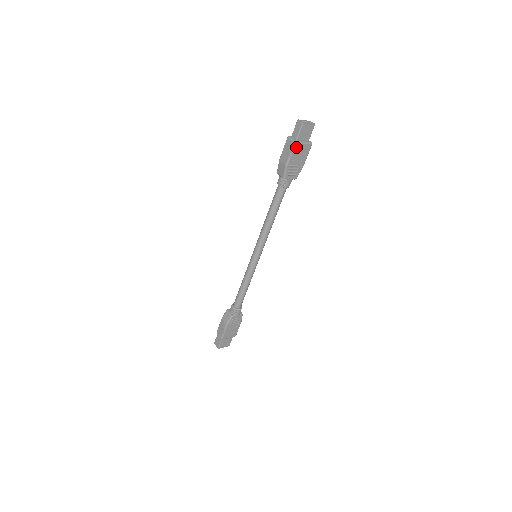
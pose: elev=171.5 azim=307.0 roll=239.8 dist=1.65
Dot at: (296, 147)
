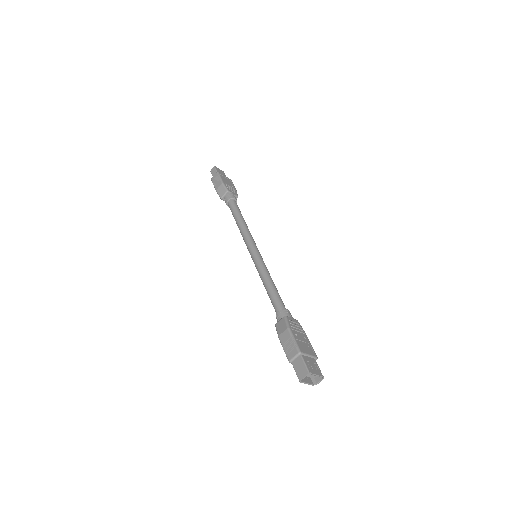
Dot at: (221, 175)
